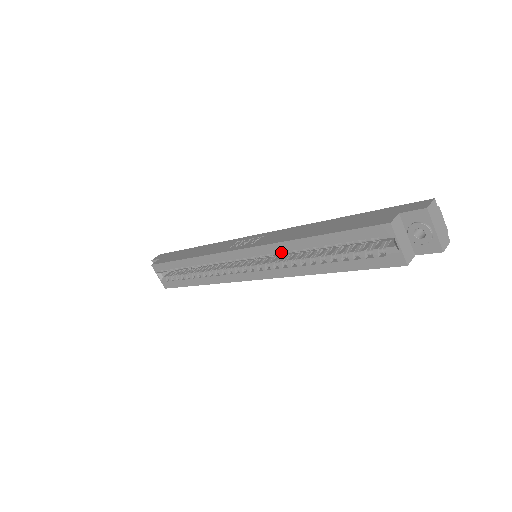
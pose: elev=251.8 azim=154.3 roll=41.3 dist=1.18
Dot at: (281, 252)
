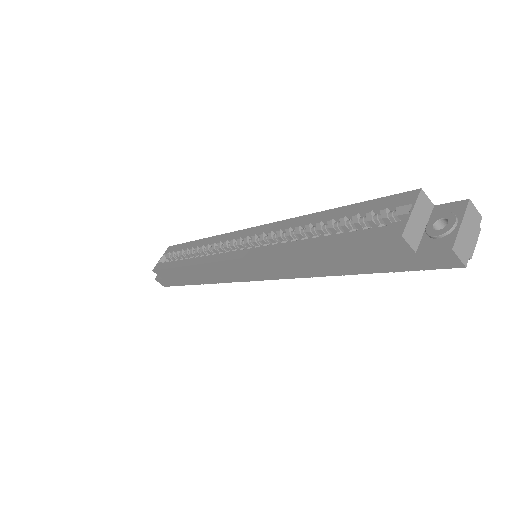
Dot at: (287, 227)
